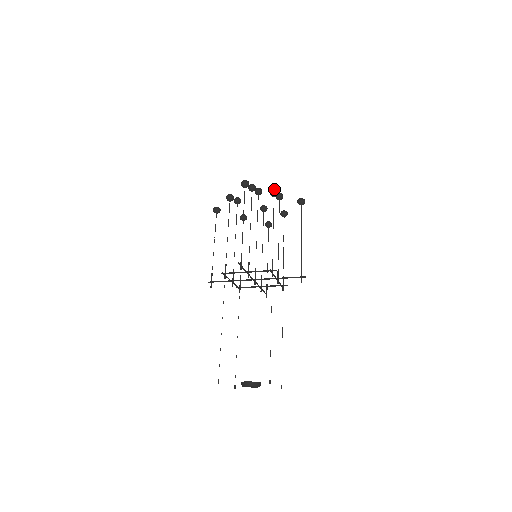
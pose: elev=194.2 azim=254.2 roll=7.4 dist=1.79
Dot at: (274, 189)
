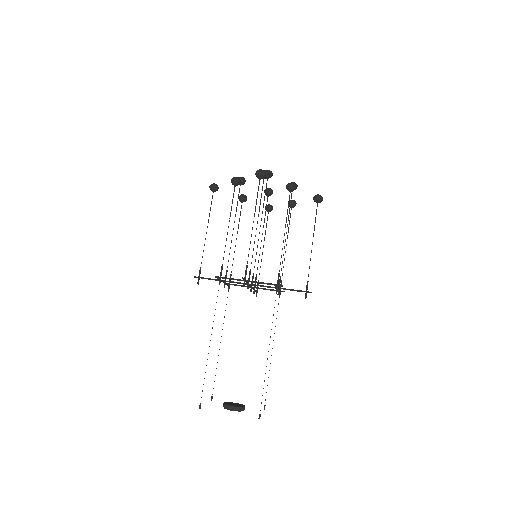
Dot at: (292, 183)
